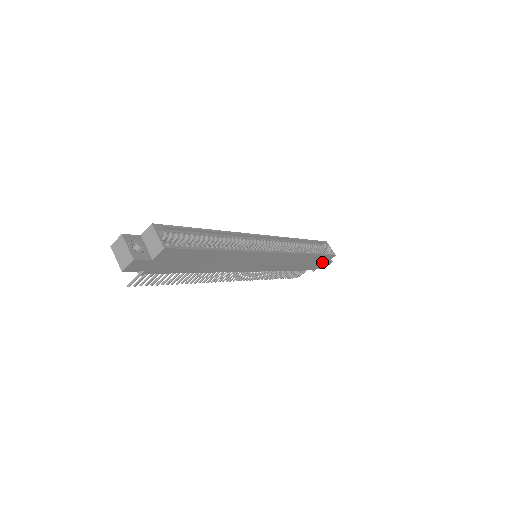
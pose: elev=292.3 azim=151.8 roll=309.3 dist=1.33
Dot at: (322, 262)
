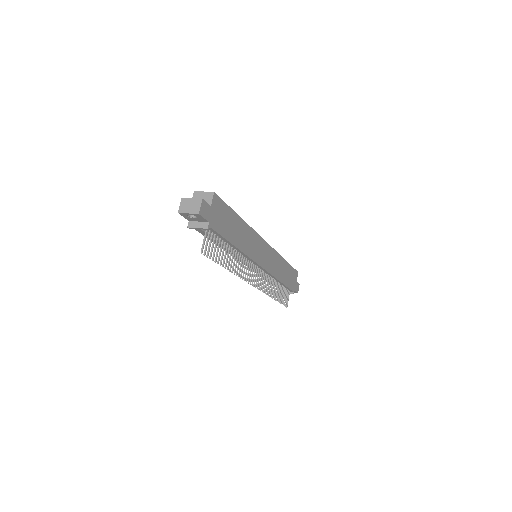
Dot at: (294, 280)
